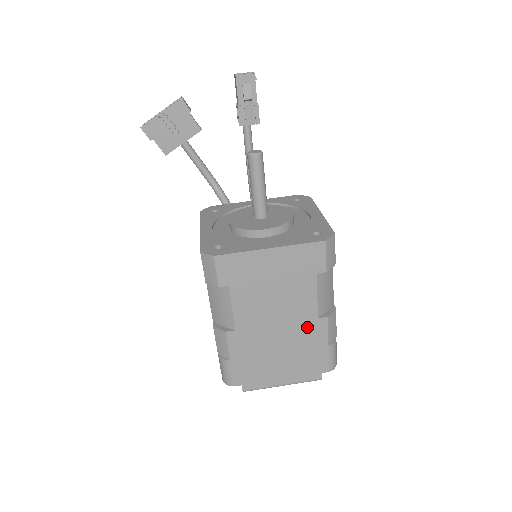
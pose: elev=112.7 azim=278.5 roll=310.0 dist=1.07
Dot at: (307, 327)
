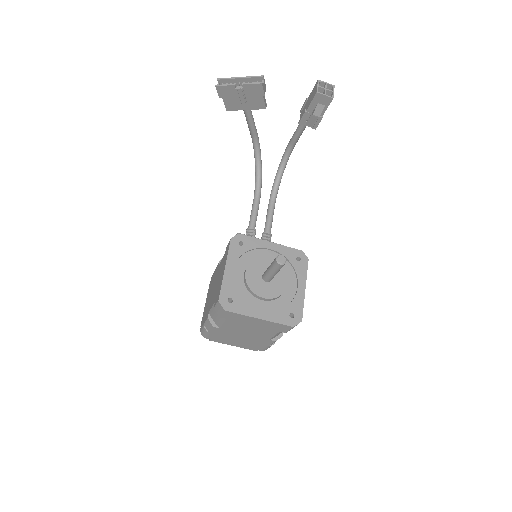
Dot at: (261, 340)
